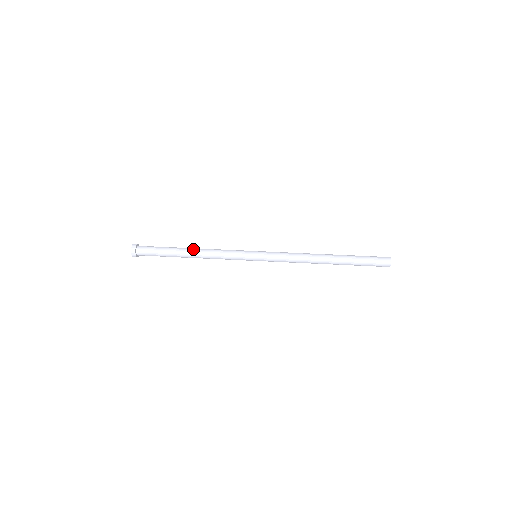
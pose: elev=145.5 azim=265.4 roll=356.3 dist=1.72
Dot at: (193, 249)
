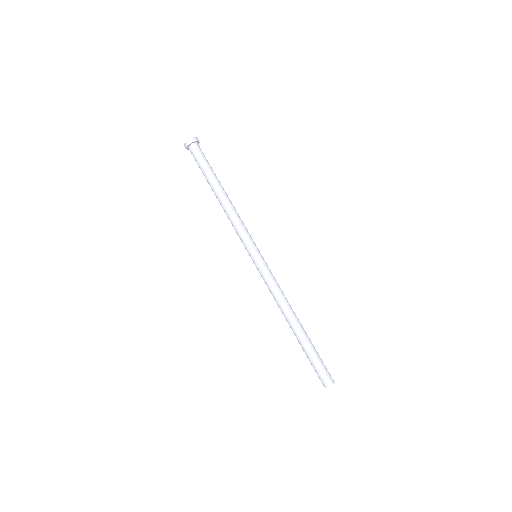
Dot at: (219, 198)
